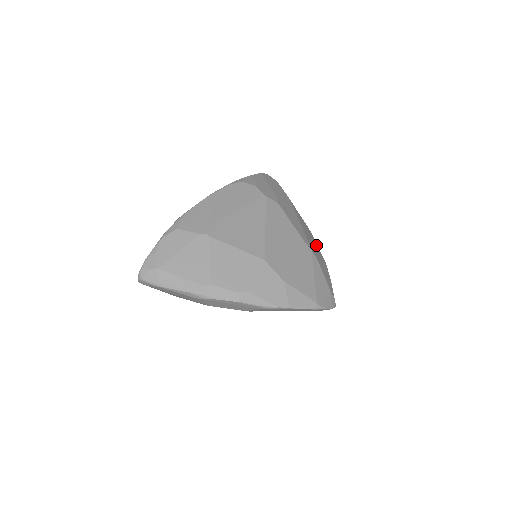
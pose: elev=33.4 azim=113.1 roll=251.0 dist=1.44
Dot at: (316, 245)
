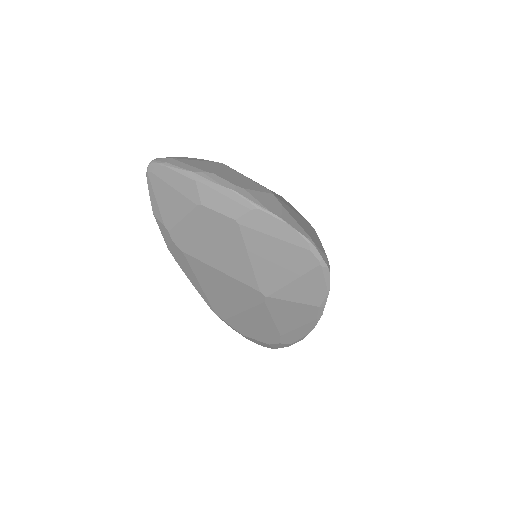
Dot at: occluded
